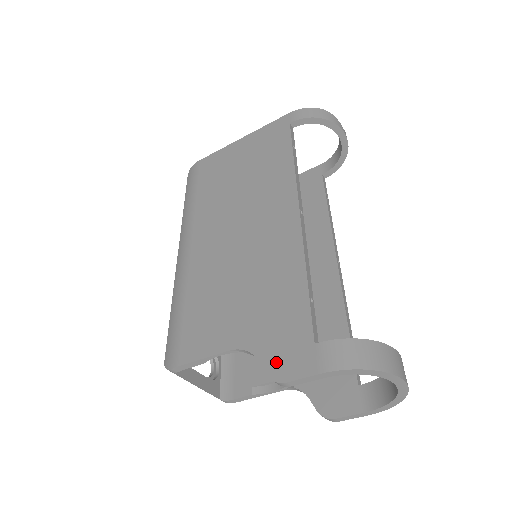
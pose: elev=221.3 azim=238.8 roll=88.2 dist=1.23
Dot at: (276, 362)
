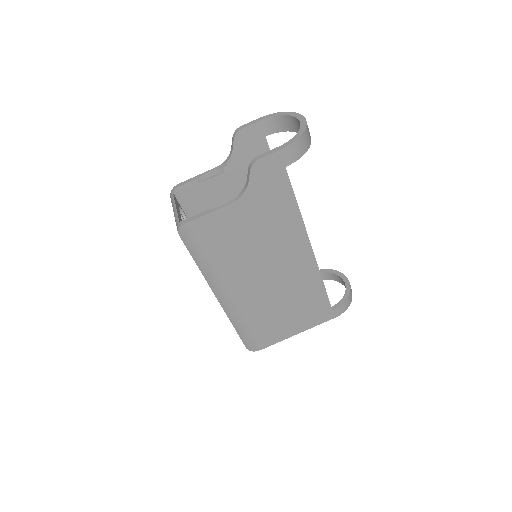
Dot at: occluded
